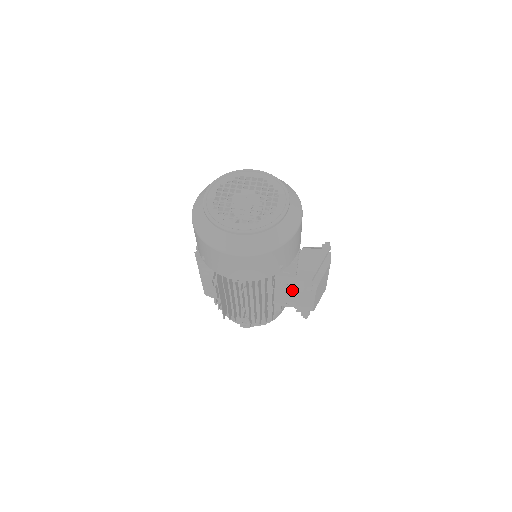
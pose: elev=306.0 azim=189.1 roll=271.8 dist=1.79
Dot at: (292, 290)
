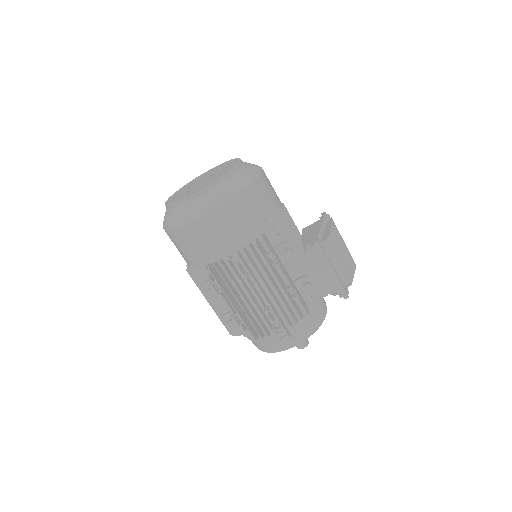
Dot at: (307, 264)
